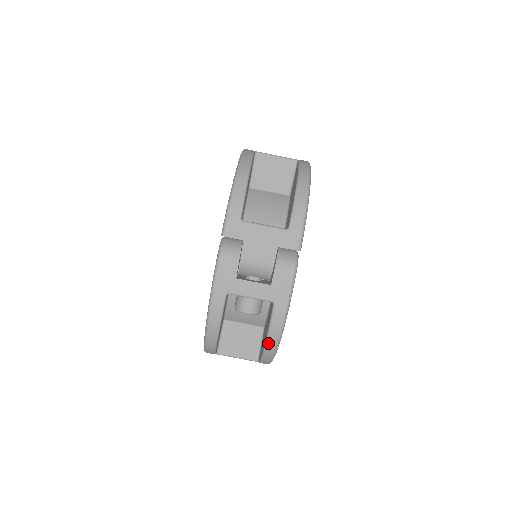
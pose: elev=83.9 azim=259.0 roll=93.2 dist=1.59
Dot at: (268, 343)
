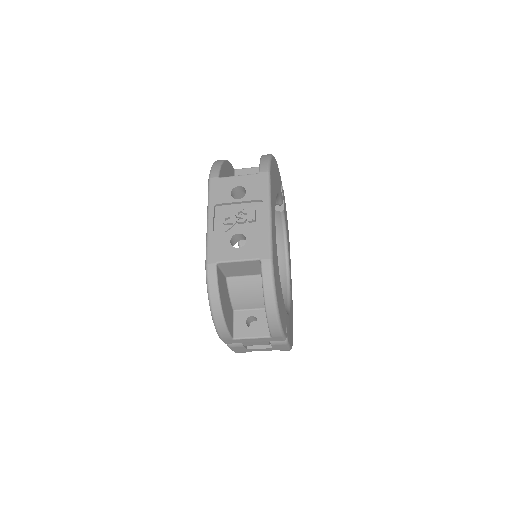
Dot at: occluded
